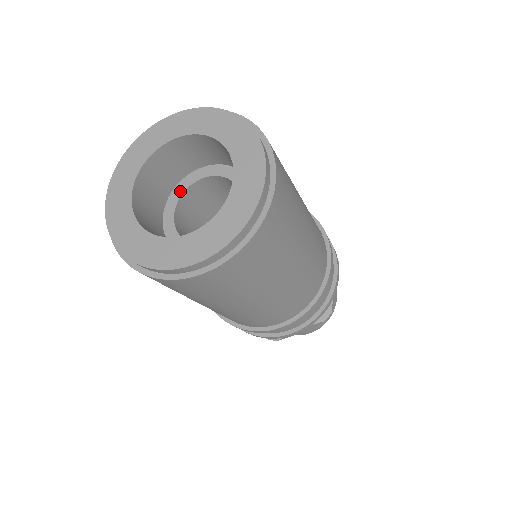
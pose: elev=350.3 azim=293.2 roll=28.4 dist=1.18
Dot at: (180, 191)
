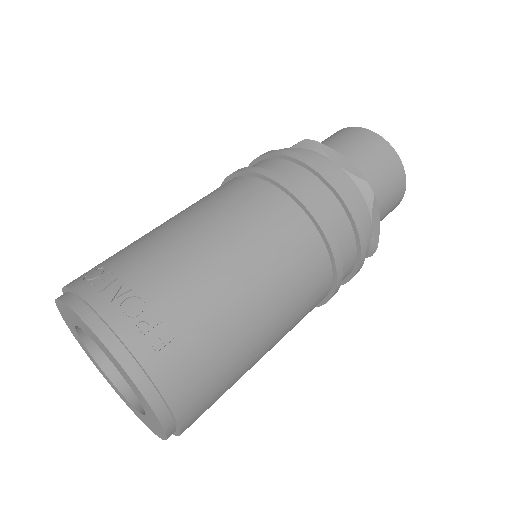
Dot at: occluded
